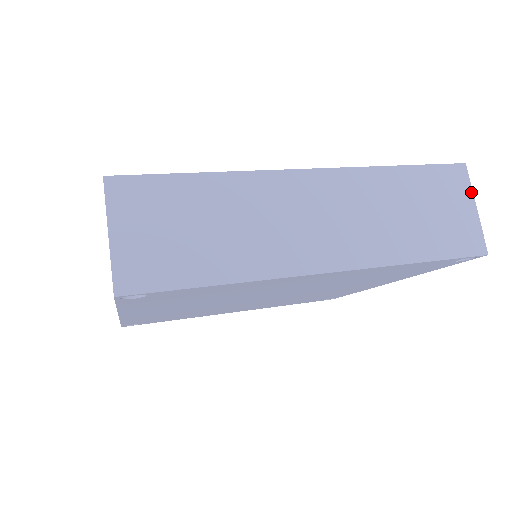
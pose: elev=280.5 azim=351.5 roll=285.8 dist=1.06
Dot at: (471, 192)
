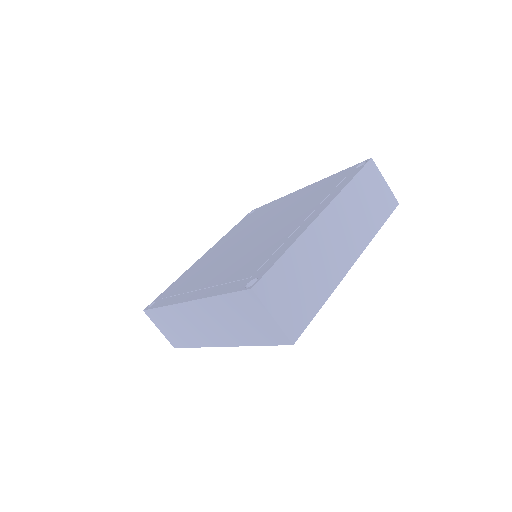
Dot at: (380, 173)
